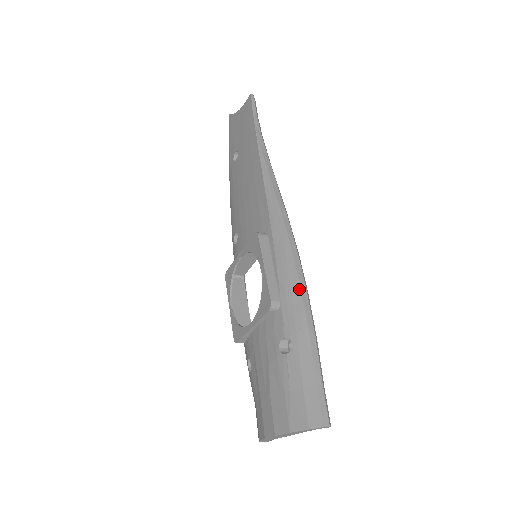
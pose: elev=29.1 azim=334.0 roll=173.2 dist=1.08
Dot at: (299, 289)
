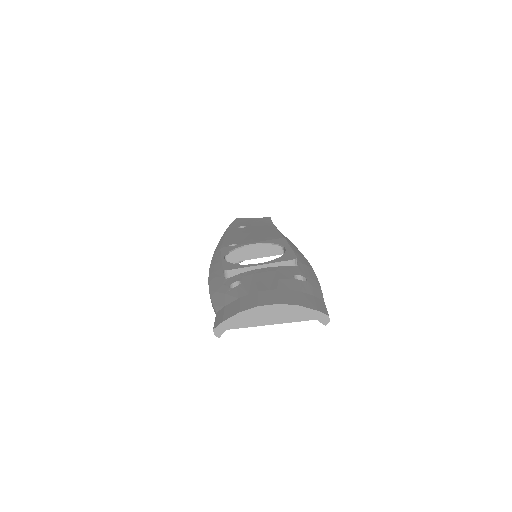
Dot at: (313, 270)
